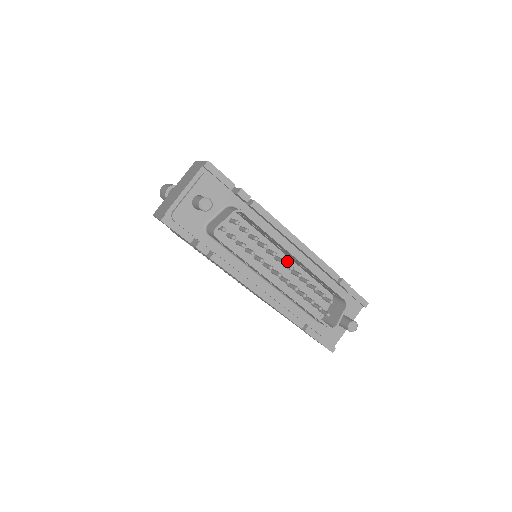
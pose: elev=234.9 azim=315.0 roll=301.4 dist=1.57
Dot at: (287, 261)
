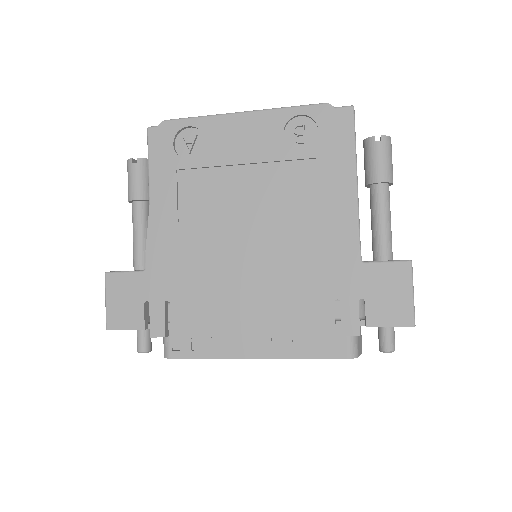
Dot at: occluded
